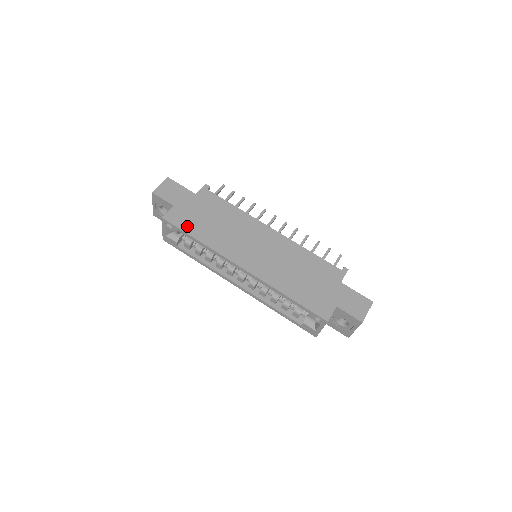
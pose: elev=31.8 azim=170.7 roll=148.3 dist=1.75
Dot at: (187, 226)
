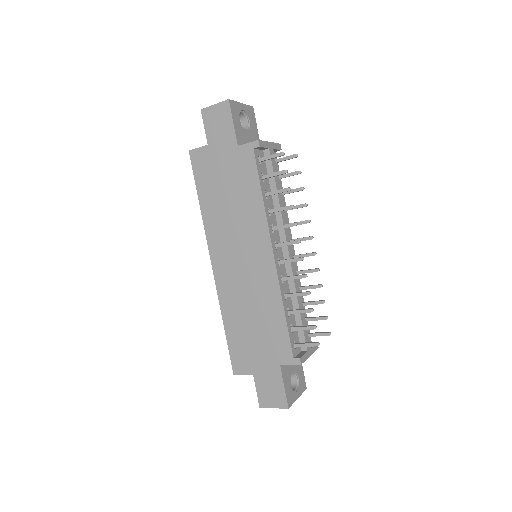
Dot at: (202, 179)
